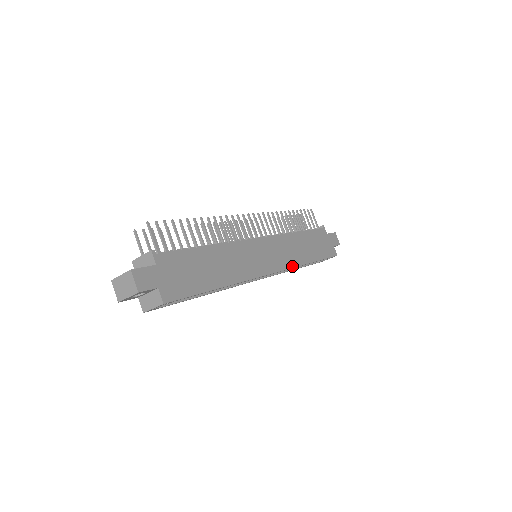
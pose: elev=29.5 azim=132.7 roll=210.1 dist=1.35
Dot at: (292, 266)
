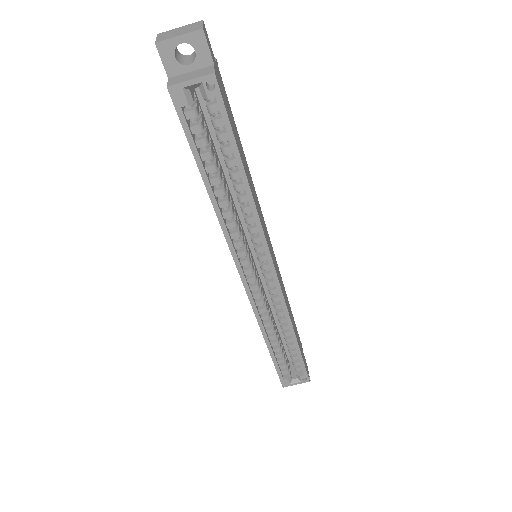
Dot at: (286, 304)
